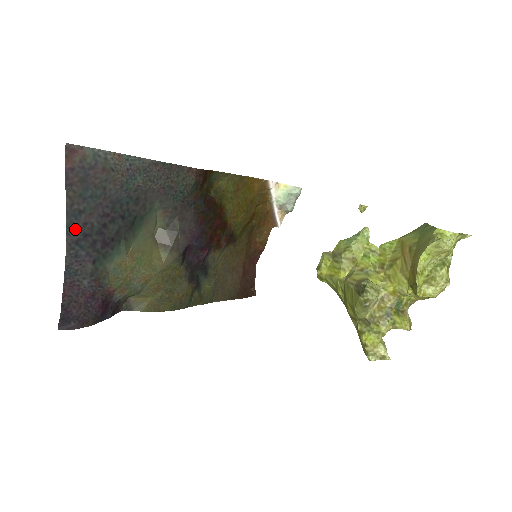
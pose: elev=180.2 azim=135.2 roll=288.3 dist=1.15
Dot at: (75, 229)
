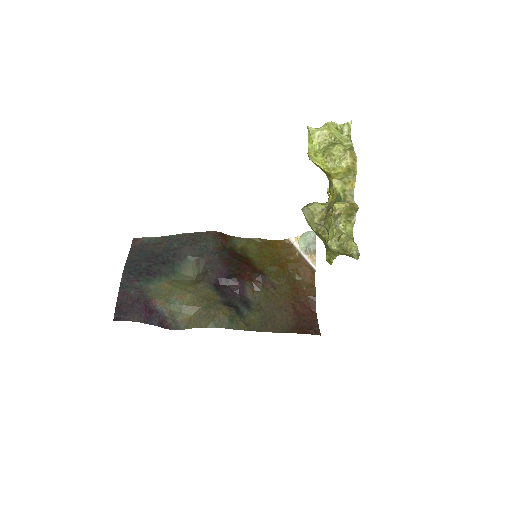
Dot at: (130, 267)
